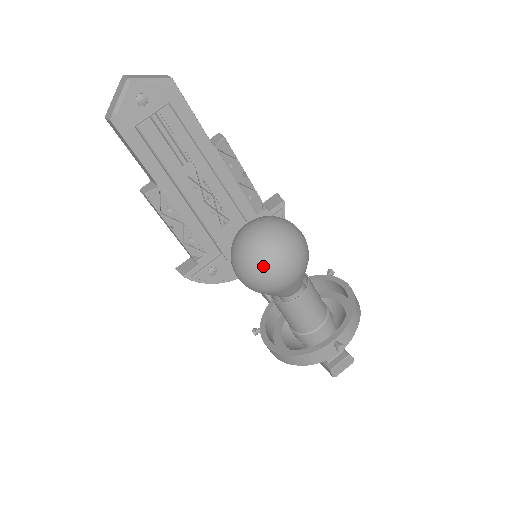
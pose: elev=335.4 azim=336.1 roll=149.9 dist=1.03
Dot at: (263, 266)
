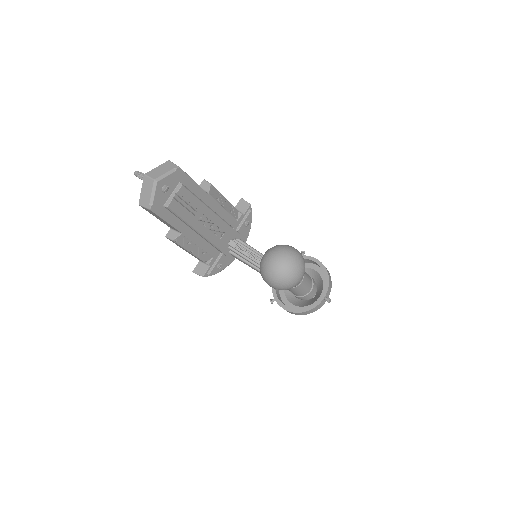
Dot at: (289, 280)
